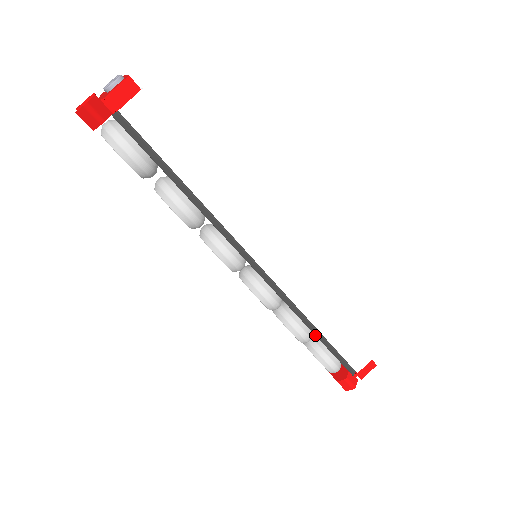
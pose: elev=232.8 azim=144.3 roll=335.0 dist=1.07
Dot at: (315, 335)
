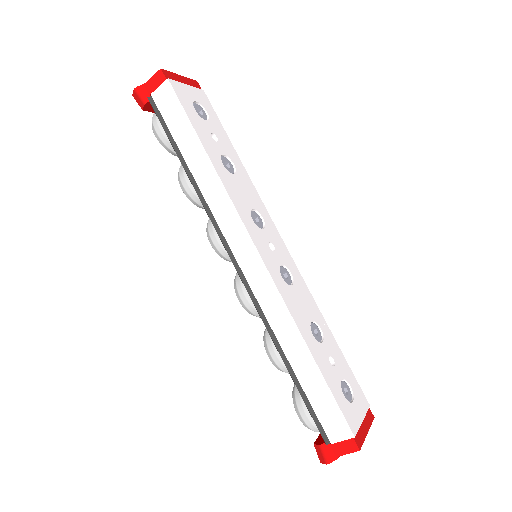
Dot at: (284, 362)
